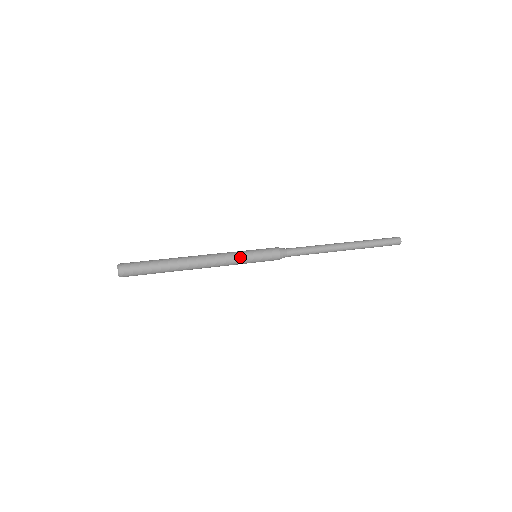
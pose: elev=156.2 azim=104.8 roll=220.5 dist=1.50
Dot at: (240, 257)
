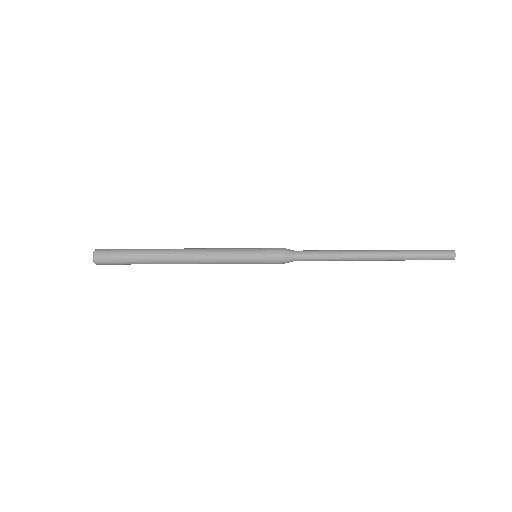
Dot at: (234, 249)
